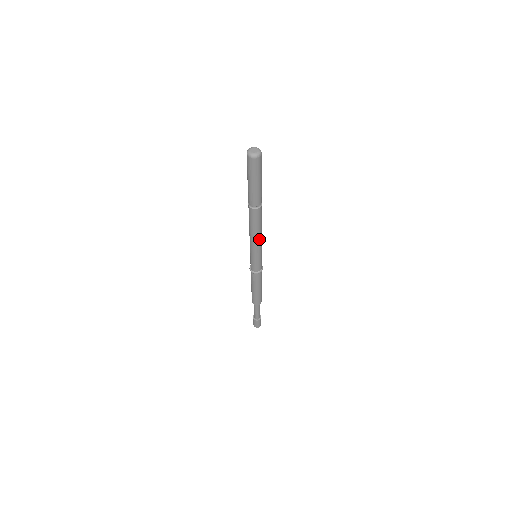
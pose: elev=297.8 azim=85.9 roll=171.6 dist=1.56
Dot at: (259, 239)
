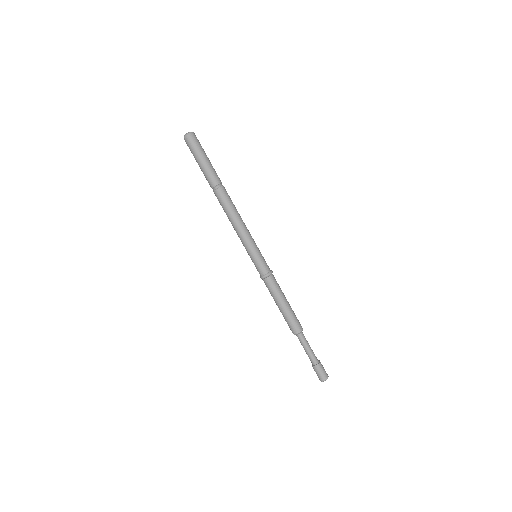
Dot at: (245, 225)
